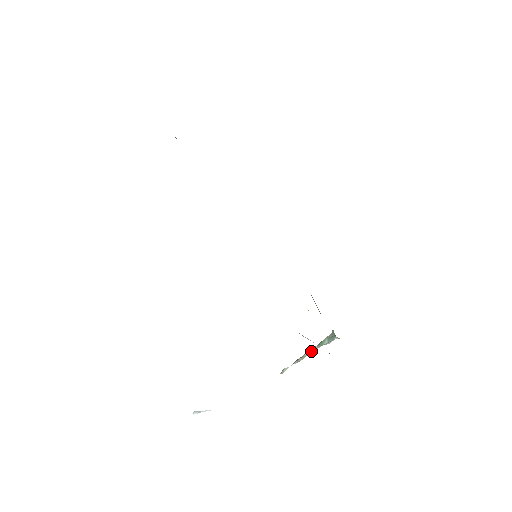
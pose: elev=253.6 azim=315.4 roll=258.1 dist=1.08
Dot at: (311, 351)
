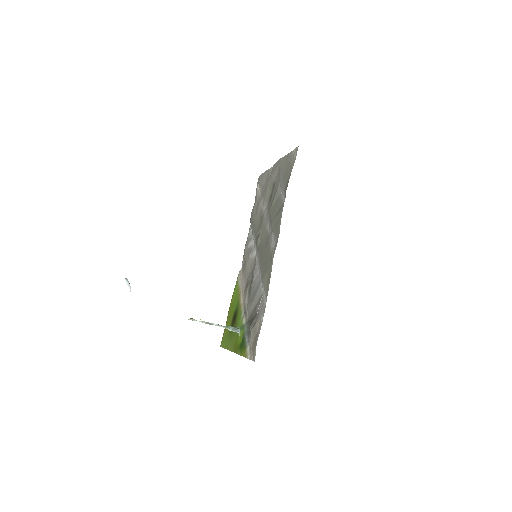
Dot at: (218, 325)
